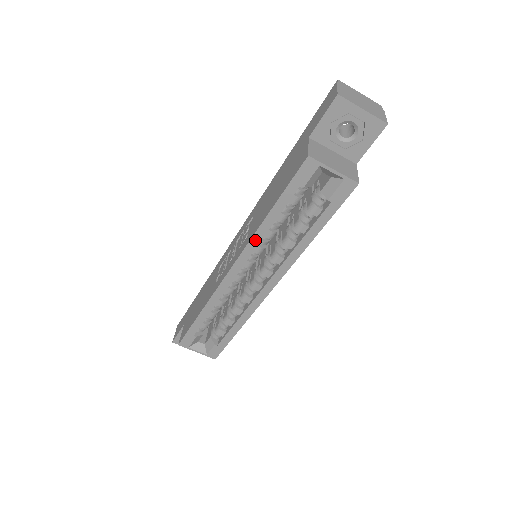
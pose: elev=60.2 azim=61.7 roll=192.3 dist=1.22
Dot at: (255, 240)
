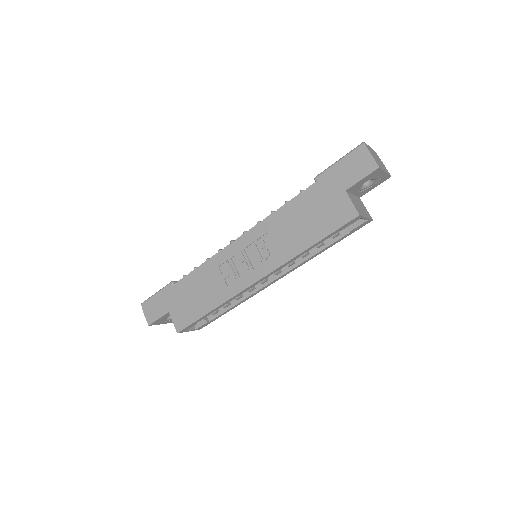
Dot at: (289, 262)
